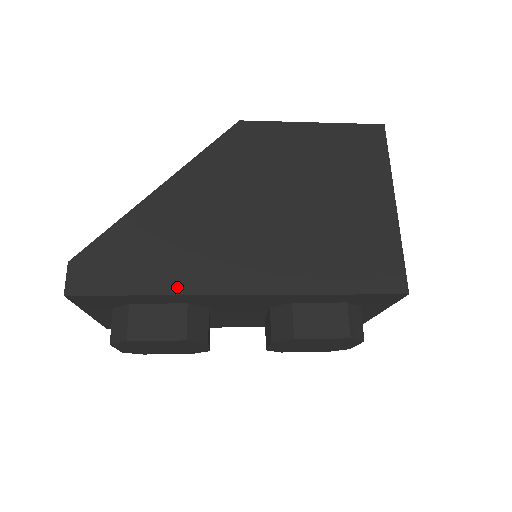
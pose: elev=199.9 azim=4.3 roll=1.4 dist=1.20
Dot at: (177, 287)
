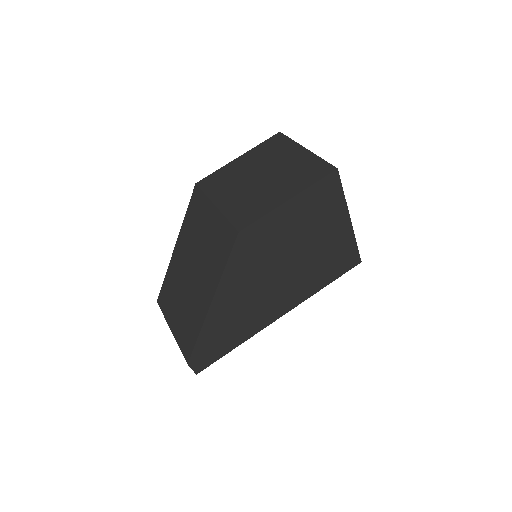
Dot at: (249, 335)
